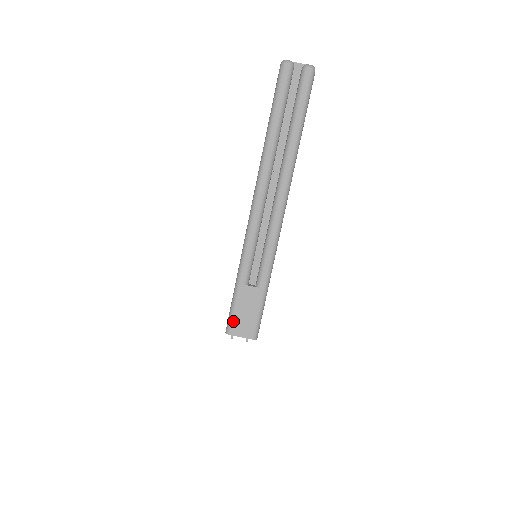
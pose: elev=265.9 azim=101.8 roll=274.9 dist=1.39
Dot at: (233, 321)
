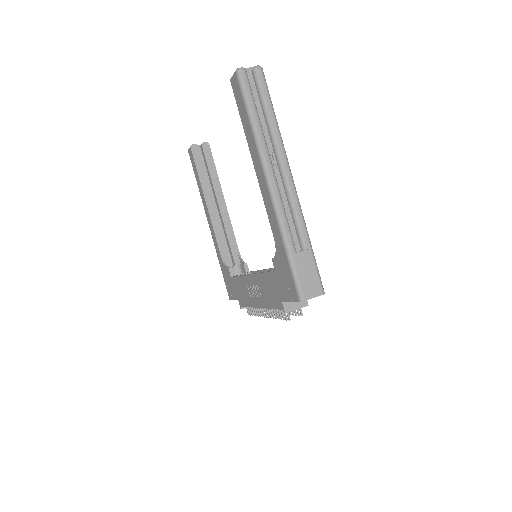
Dot at: (302, 288)
